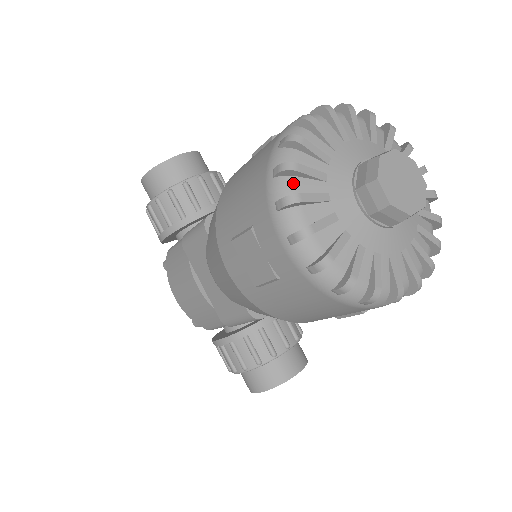
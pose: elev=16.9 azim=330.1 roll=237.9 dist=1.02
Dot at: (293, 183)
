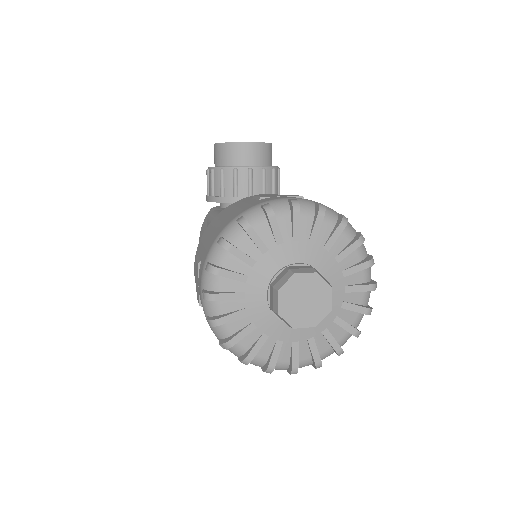
Dot at: (224, 256)
